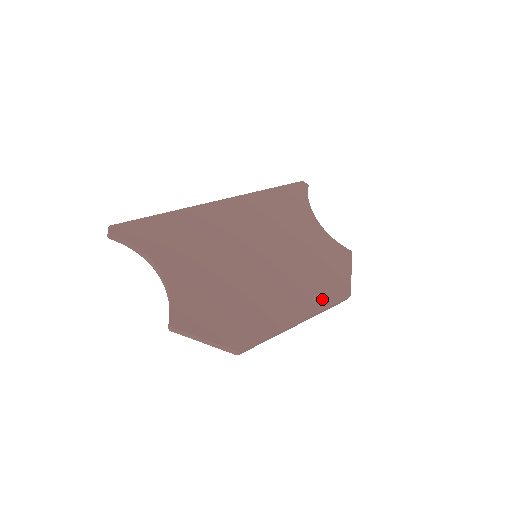
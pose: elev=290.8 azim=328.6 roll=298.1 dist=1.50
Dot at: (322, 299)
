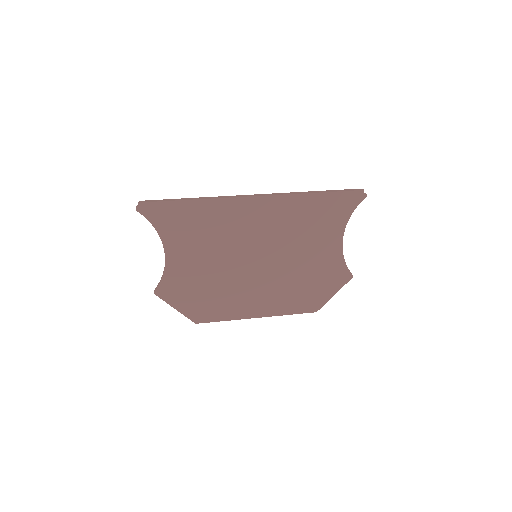
Dot at: (288, 307)
